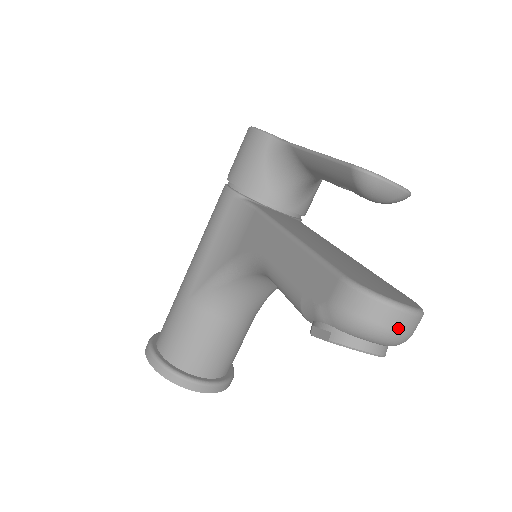
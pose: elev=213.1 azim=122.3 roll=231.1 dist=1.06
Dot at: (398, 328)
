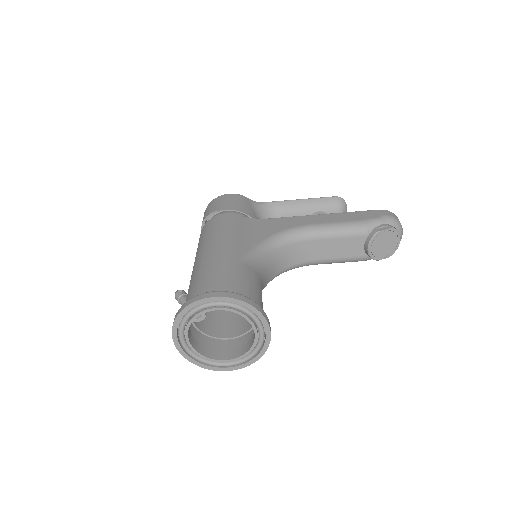
Dot at: occluded
